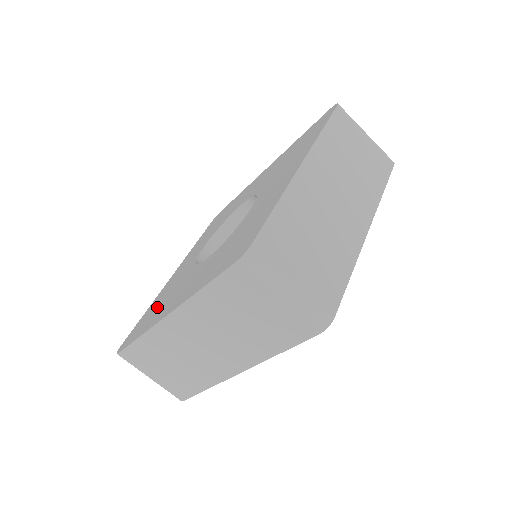
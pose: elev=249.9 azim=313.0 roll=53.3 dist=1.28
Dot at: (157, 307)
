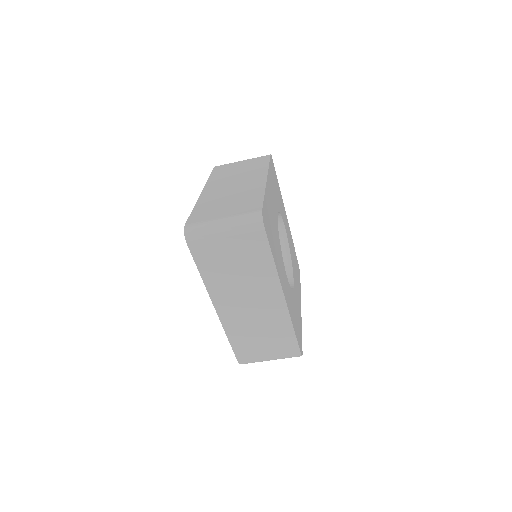
Dot at: occluded
